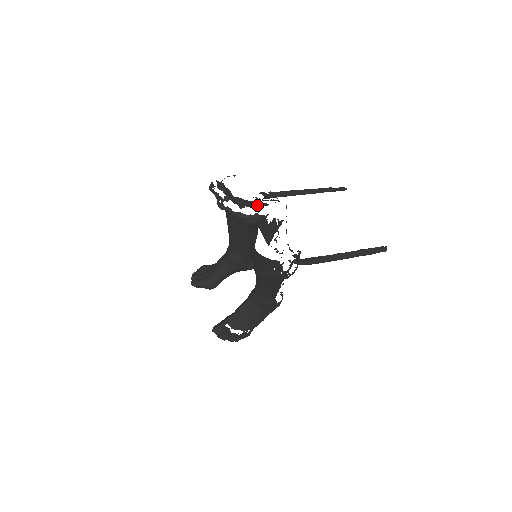
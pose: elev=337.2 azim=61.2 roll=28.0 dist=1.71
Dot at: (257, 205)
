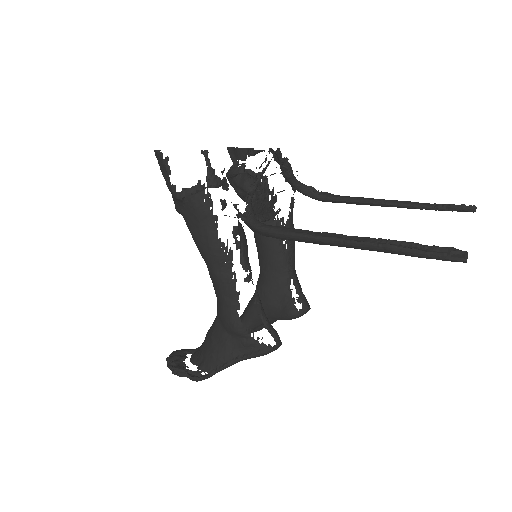
Dot at: (246, 155)
